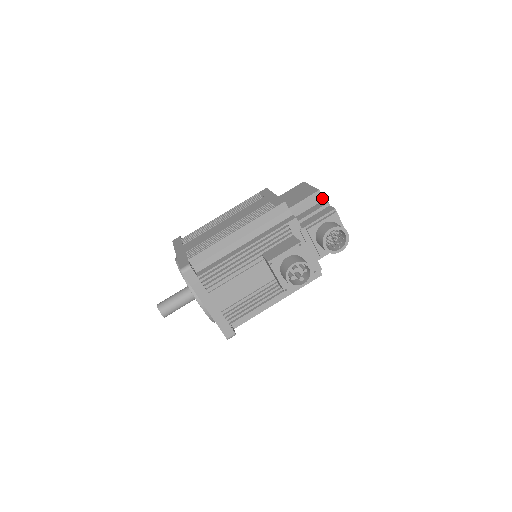
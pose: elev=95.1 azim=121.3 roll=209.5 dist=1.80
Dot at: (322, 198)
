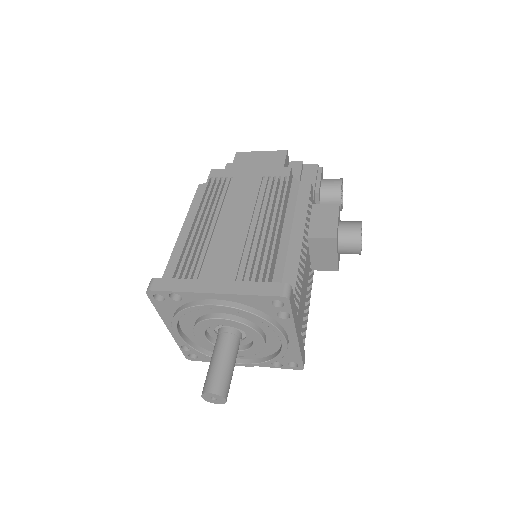
Dot at: (288, 160)
